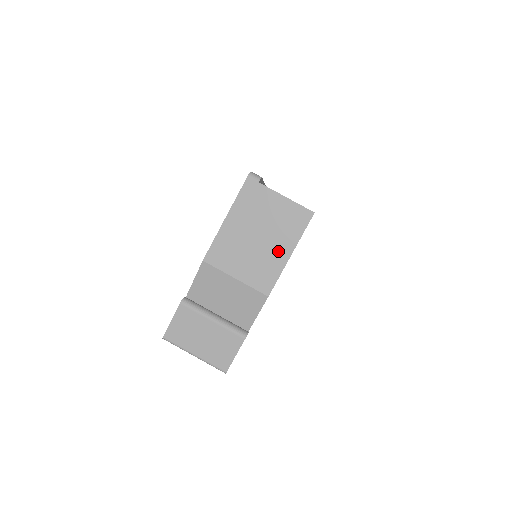
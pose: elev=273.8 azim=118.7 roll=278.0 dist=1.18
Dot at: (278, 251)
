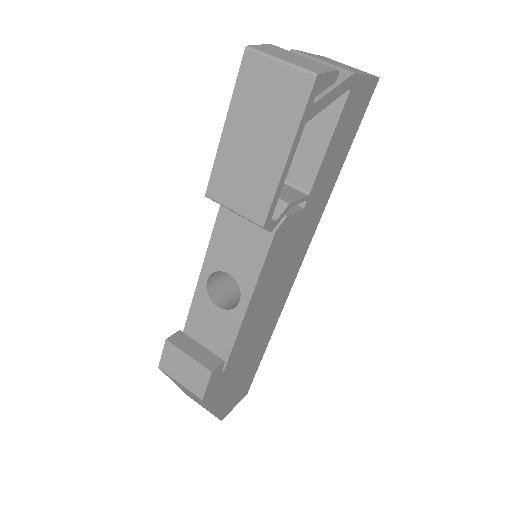
Dot at: (357, 71)
